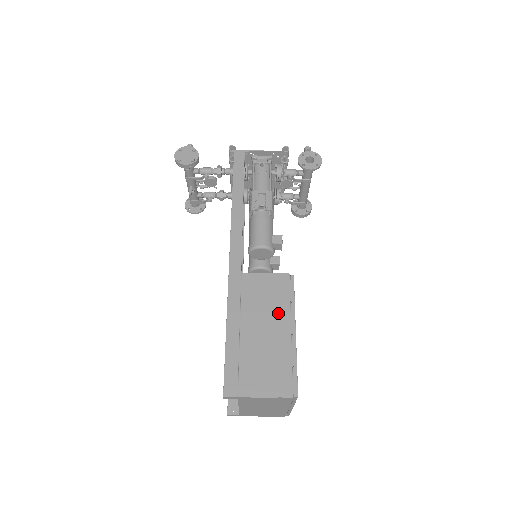
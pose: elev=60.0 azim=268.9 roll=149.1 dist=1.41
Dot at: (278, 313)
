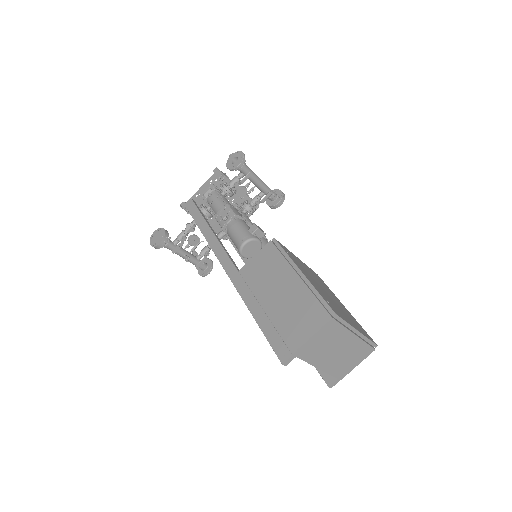
Dot at: (280, 272)
